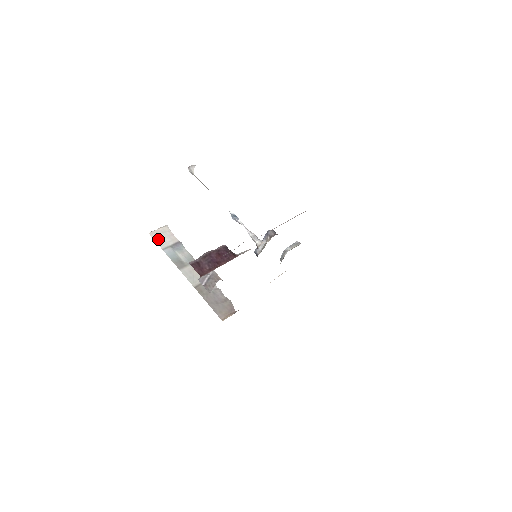
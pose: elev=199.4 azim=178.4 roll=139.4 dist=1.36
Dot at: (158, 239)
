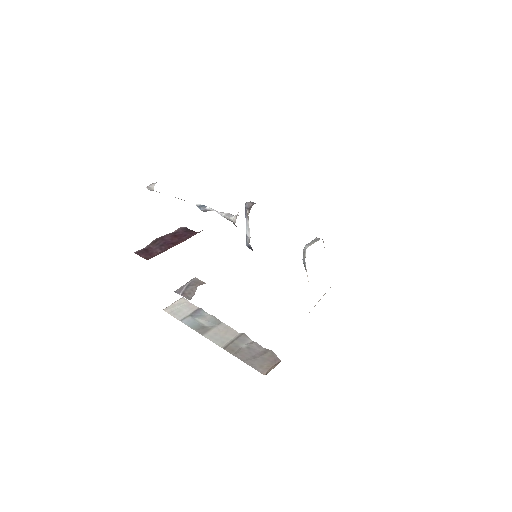
Dot at: (174, 313)
